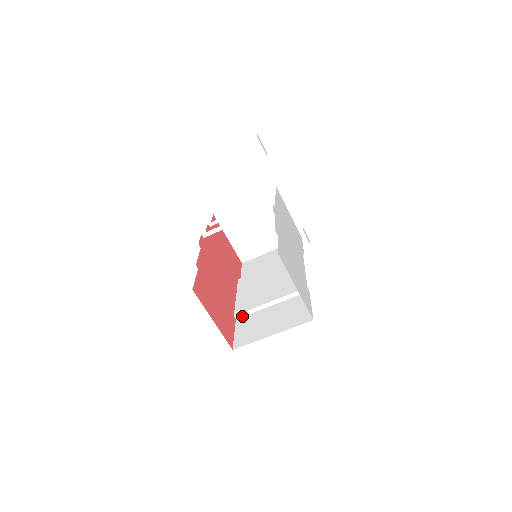
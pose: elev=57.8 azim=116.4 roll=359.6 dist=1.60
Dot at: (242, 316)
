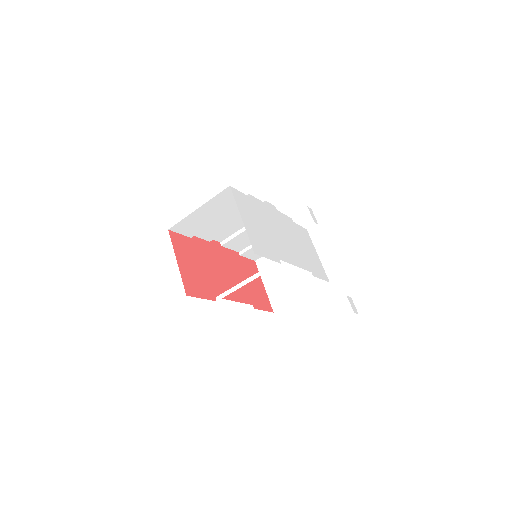
Dot at: (222, 297)
